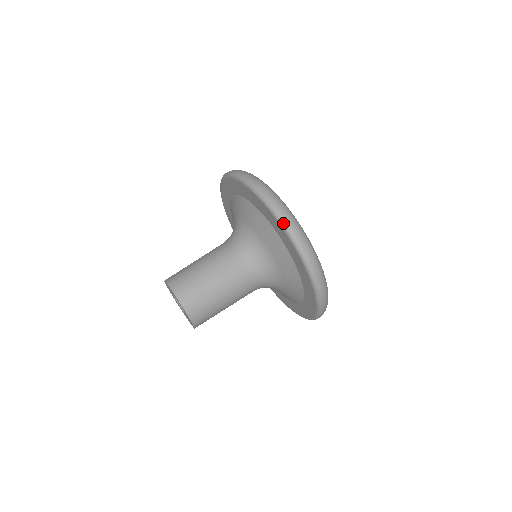
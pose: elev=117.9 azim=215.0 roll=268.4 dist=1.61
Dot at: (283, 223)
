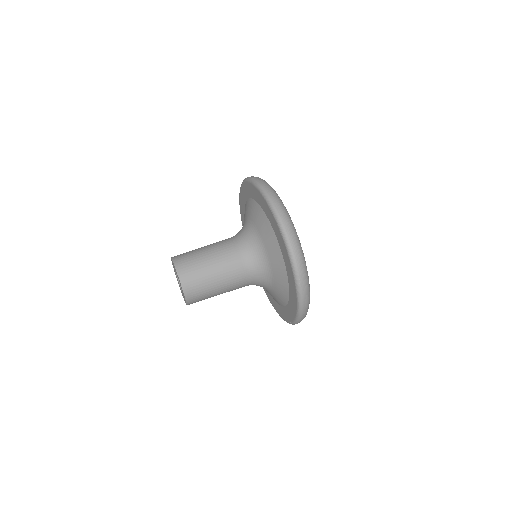
Dot at: (297, 279)
